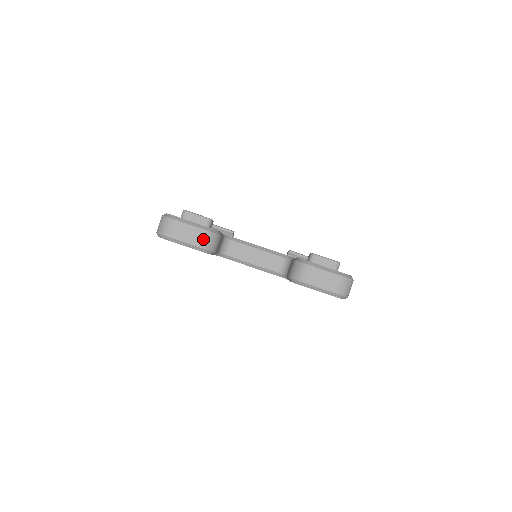
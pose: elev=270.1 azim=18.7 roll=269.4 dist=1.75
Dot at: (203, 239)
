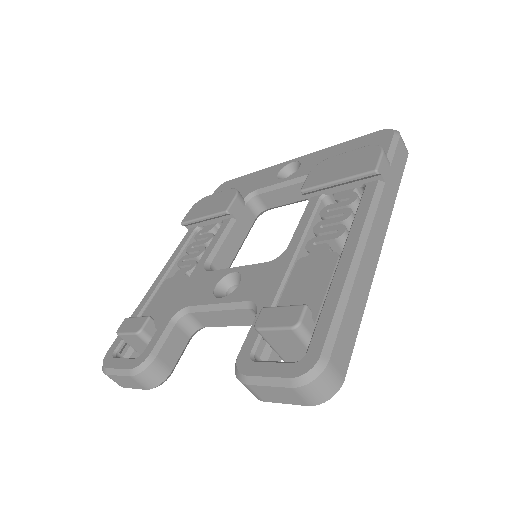
Dot at: (141, 383)
